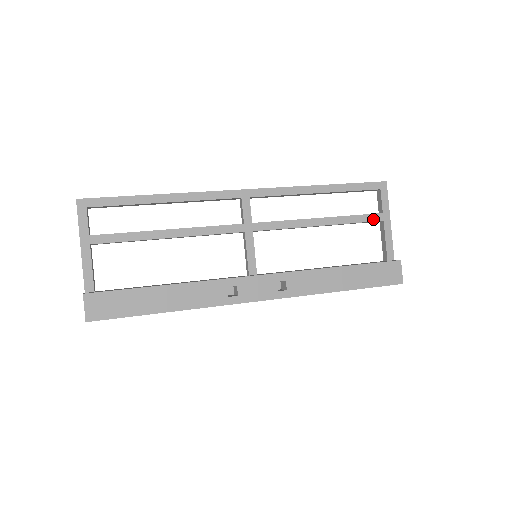
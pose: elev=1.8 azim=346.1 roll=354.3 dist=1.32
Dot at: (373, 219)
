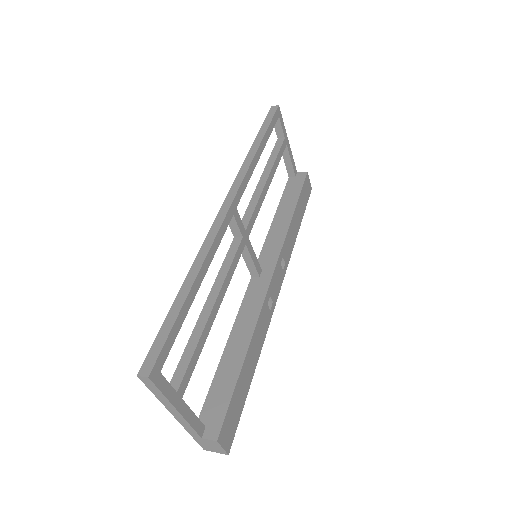
Dot at: (283, 149)
